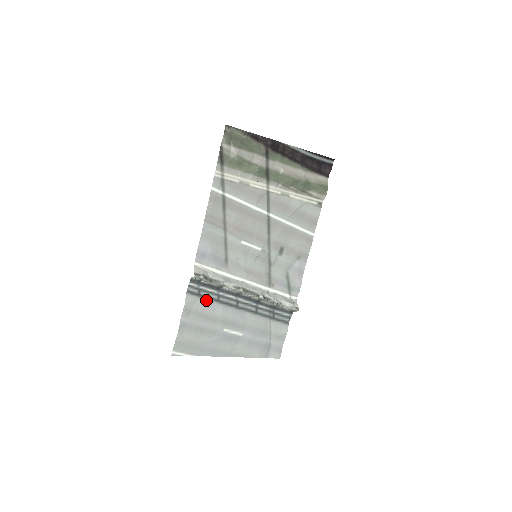
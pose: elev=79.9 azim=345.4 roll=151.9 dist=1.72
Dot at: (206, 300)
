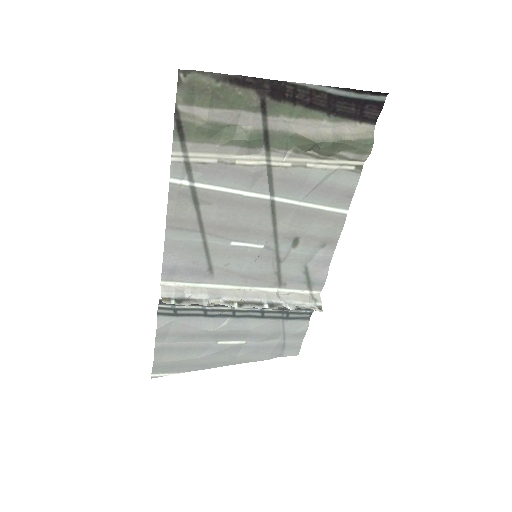
Dot at: (188, 318)
